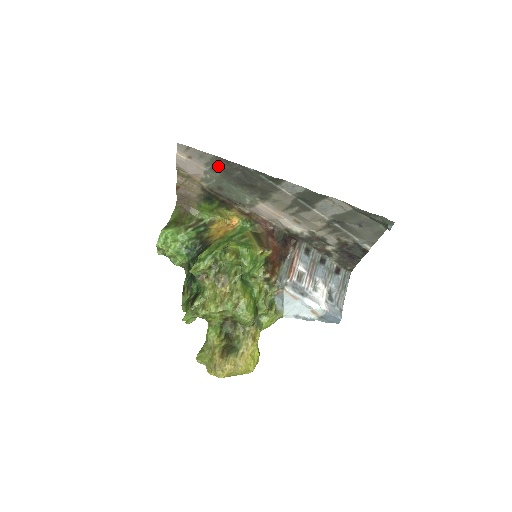
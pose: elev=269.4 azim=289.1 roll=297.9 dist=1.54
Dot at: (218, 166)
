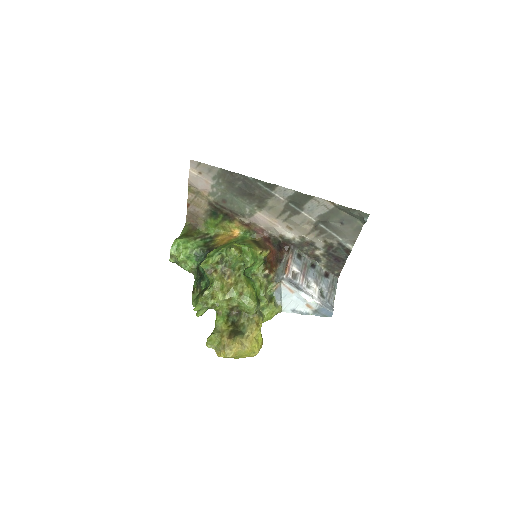
Dot at: (223, 178)
